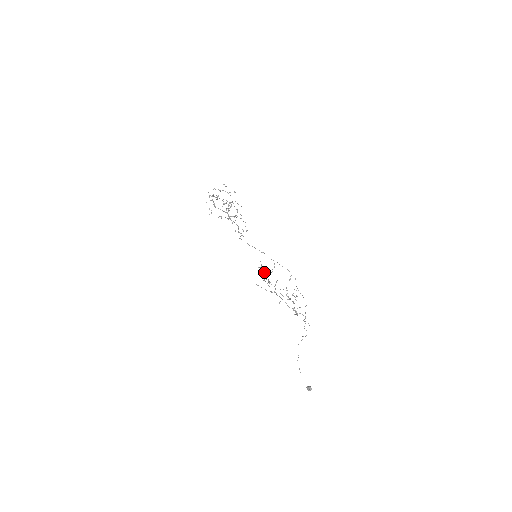
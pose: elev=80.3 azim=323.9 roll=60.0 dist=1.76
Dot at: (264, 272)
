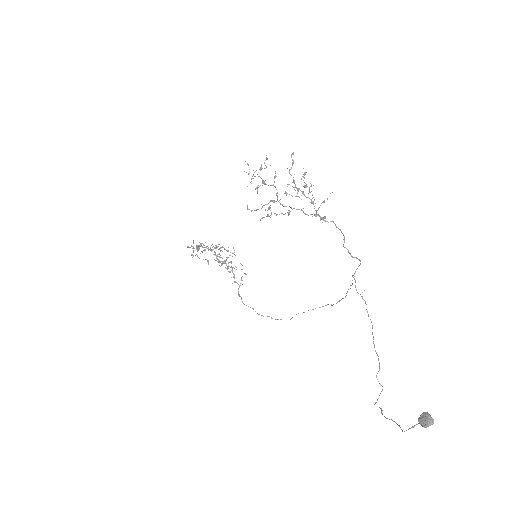
Dot at: (255, 176)
